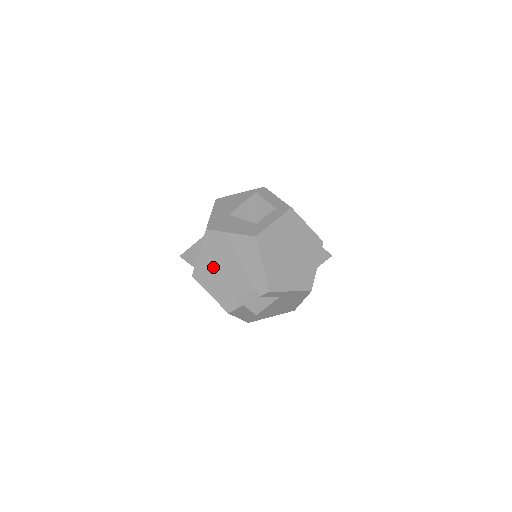
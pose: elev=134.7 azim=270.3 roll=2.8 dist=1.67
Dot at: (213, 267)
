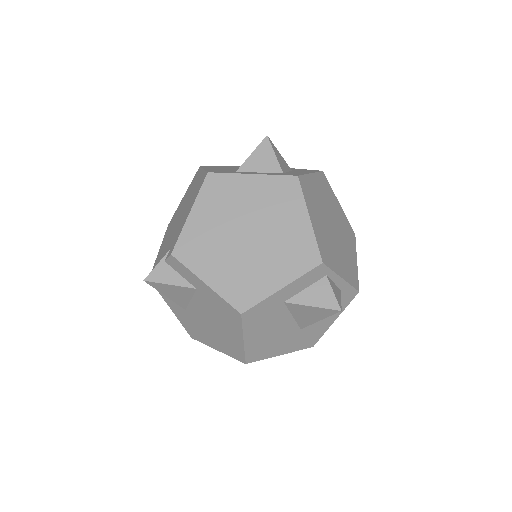
Dot at: (177, 215)
